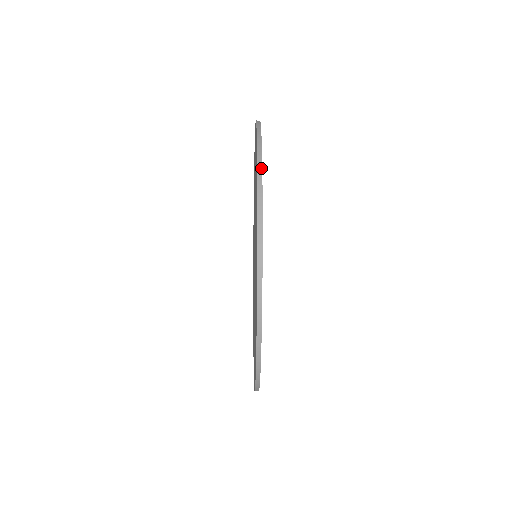
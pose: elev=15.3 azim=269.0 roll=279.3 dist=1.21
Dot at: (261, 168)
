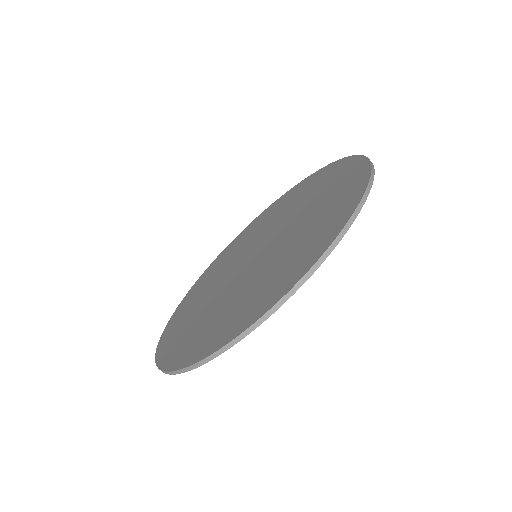
Dot at: occluded
